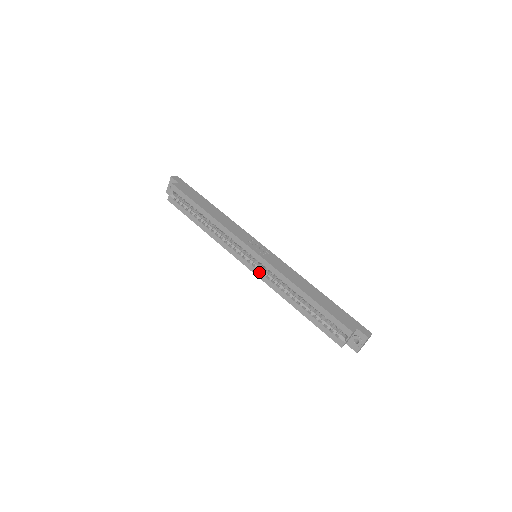
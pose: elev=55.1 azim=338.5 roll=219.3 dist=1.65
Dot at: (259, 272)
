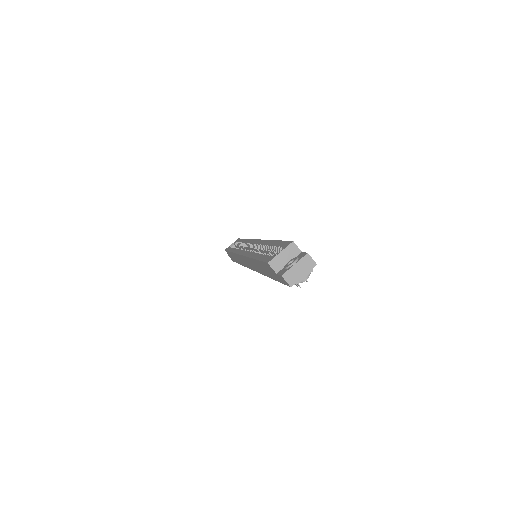
Dot at: (247, 251)
